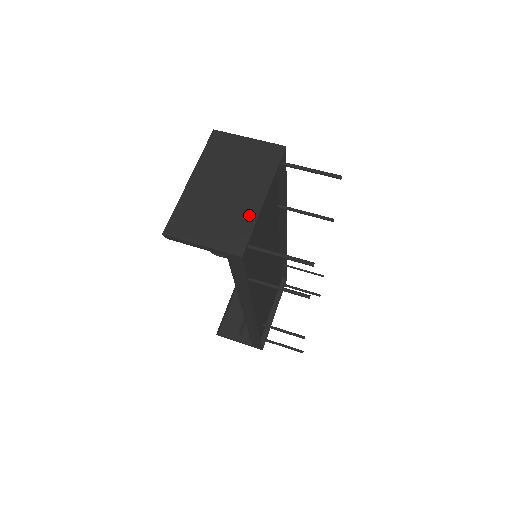
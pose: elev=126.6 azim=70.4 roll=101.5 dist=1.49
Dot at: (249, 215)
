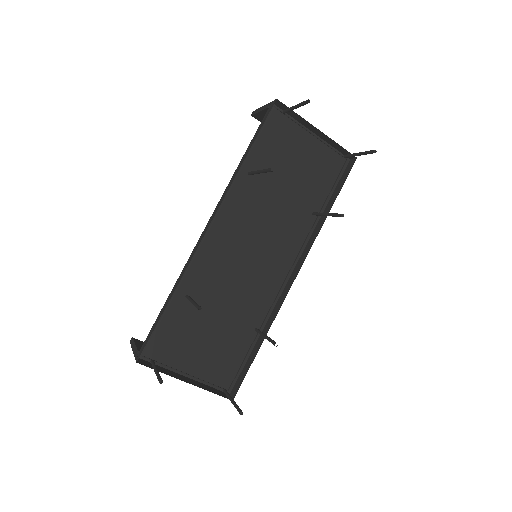
Dot at: (302, 121)
